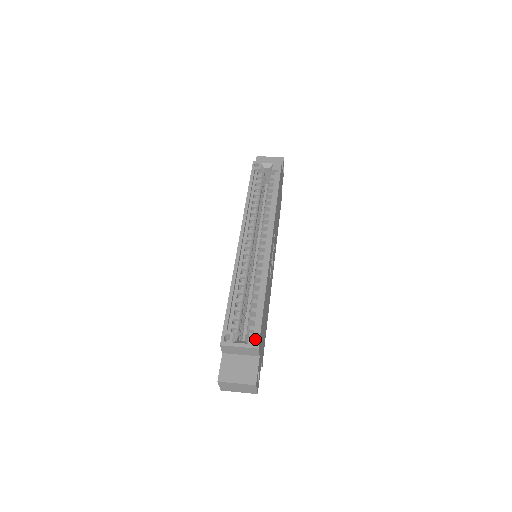
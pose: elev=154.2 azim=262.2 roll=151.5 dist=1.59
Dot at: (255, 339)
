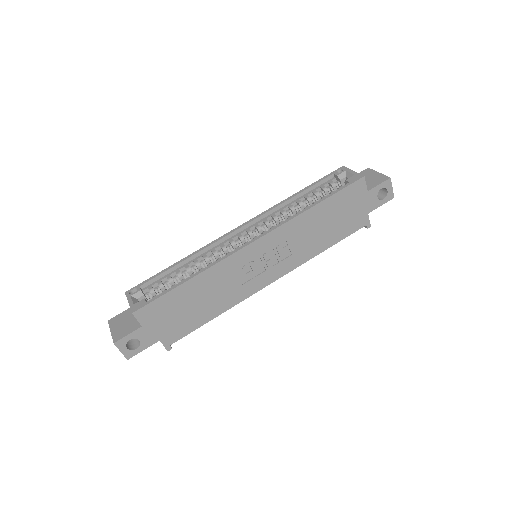
Dot at: (140, 305)
